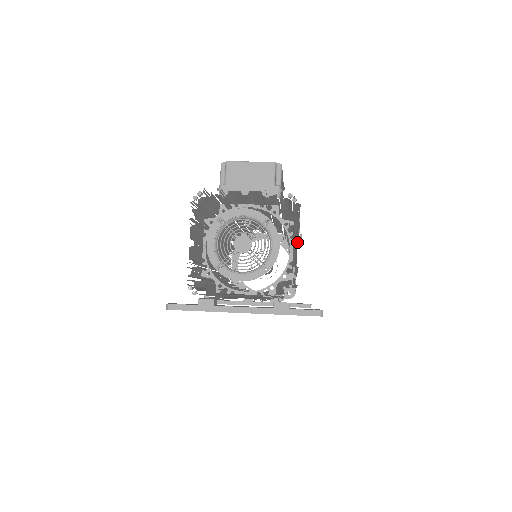
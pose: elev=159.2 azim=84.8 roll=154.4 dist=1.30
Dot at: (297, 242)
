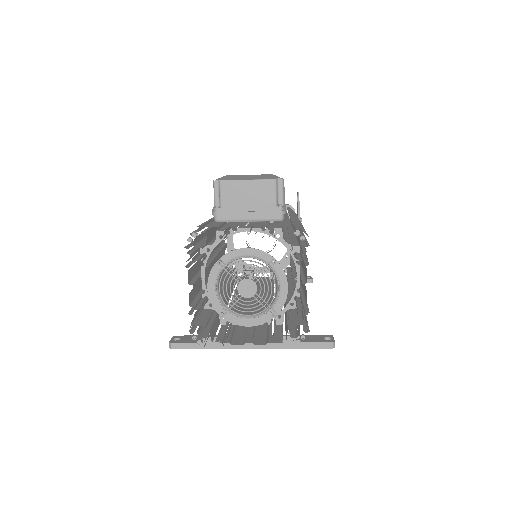
Dot at: occluded
